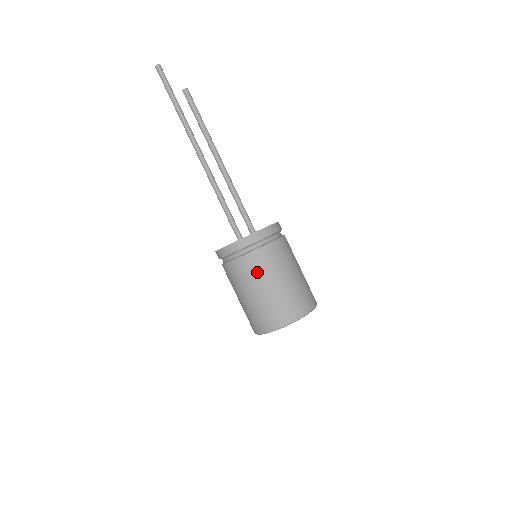
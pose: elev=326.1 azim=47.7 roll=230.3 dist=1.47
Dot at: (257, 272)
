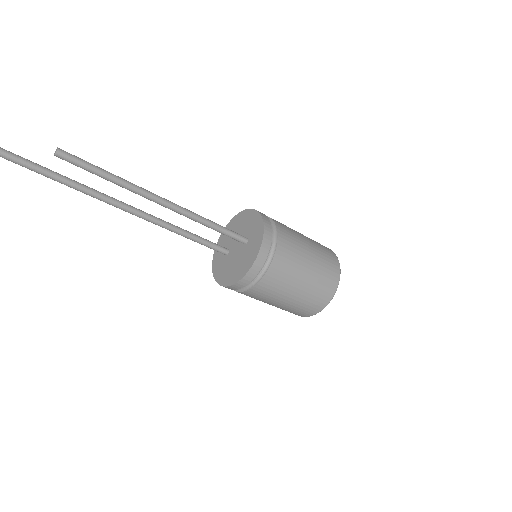
Dot at: (287, 276)
